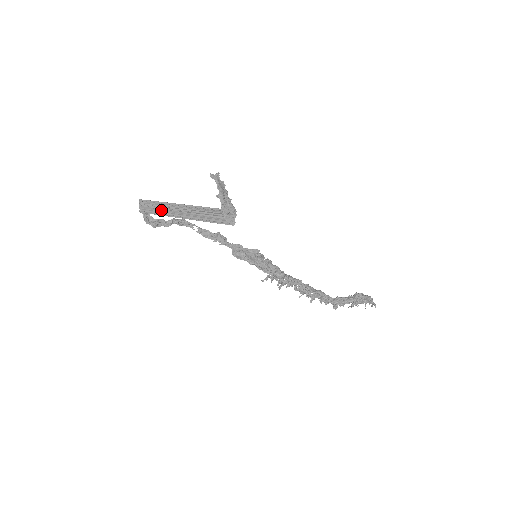
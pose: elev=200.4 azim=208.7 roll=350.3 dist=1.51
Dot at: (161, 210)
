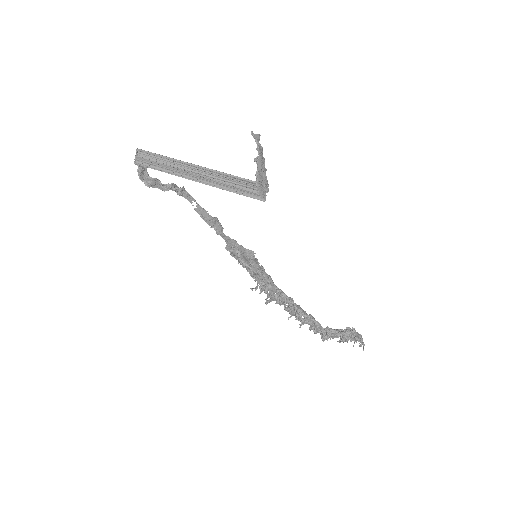
Dot at: (165, 166)
